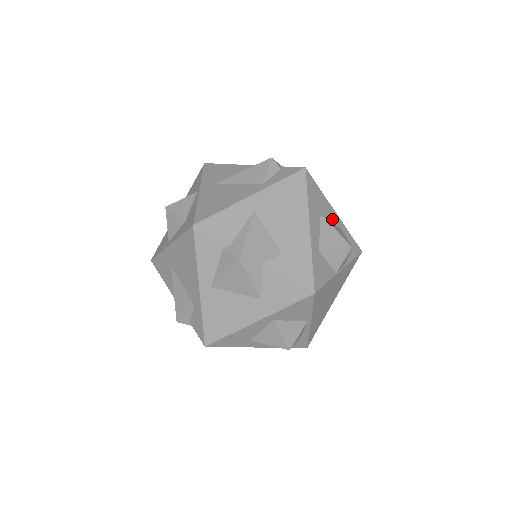
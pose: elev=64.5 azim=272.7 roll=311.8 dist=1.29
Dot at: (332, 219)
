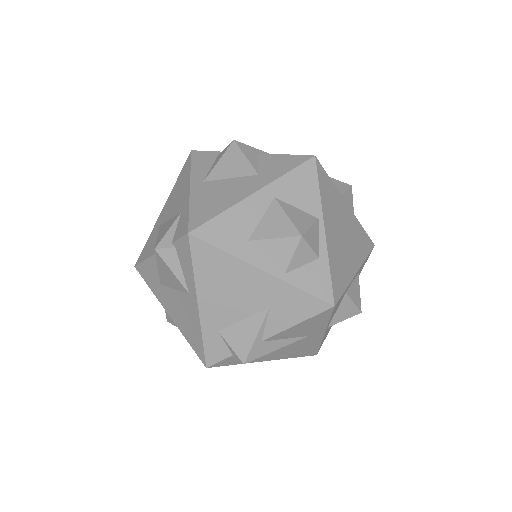
Dot at: occluded
